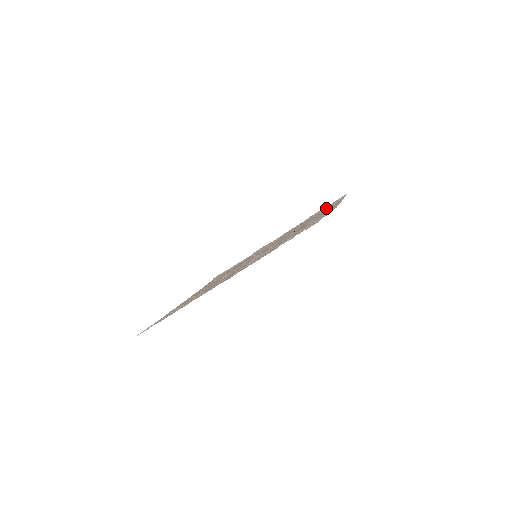
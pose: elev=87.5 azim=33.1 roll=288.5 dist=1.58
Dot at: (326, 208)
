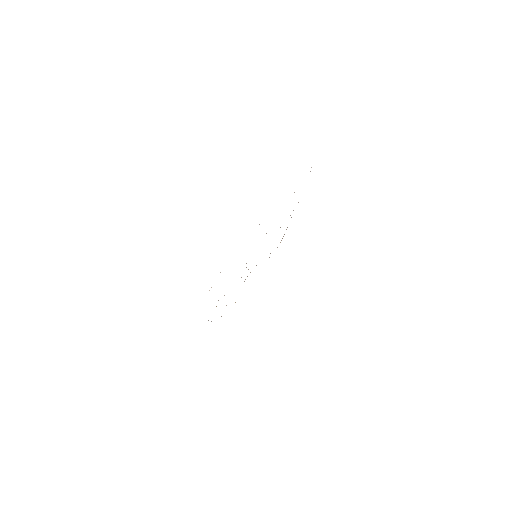
Dot at: occluded
